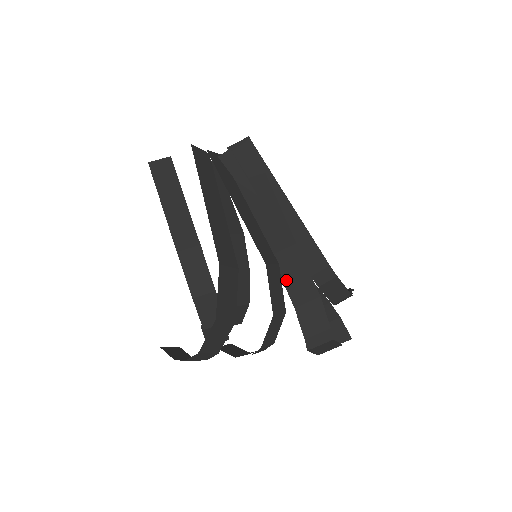
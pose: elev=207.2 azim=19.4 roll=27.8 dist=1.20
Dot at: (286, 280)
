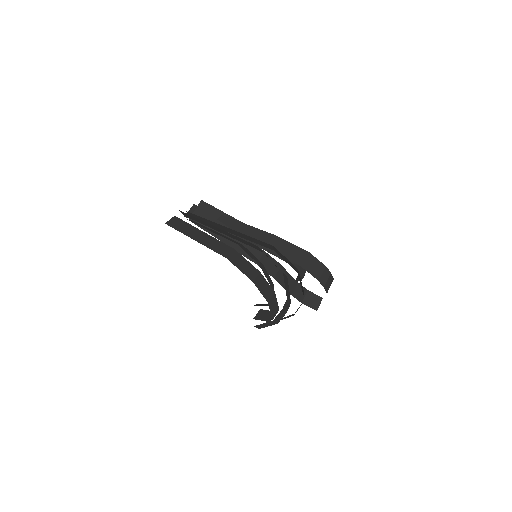
Dot at: occluded
